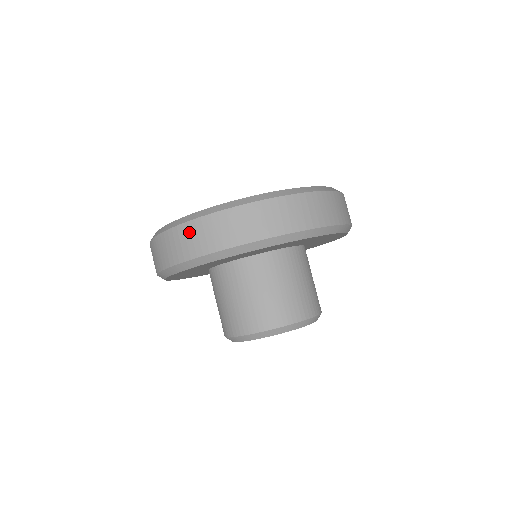
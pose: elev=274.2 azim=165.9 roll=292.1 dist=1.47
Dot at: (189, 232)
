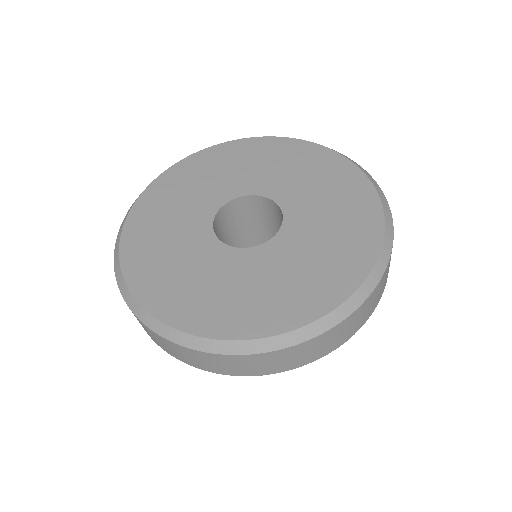
Dot at: (186, 353)
